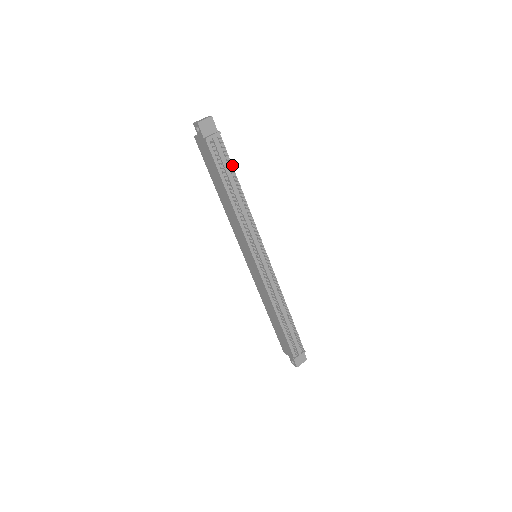
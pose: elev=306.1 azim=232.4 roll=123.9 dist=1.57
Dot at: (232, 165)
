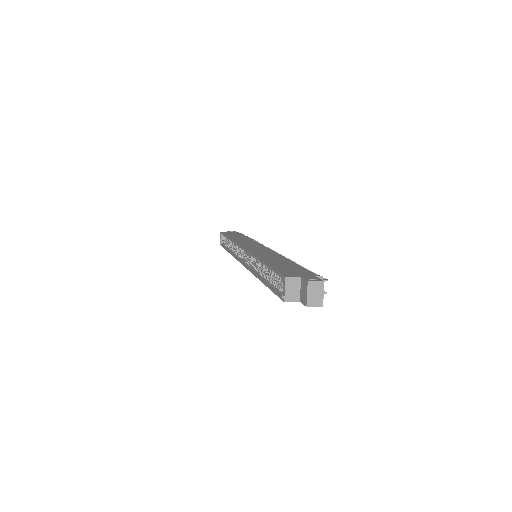
Dot at: (302, 267)
